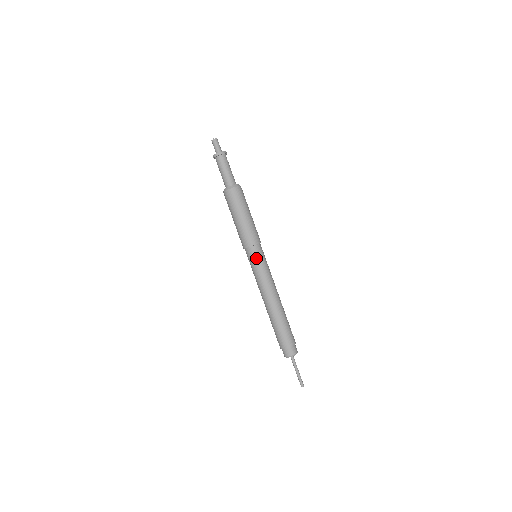
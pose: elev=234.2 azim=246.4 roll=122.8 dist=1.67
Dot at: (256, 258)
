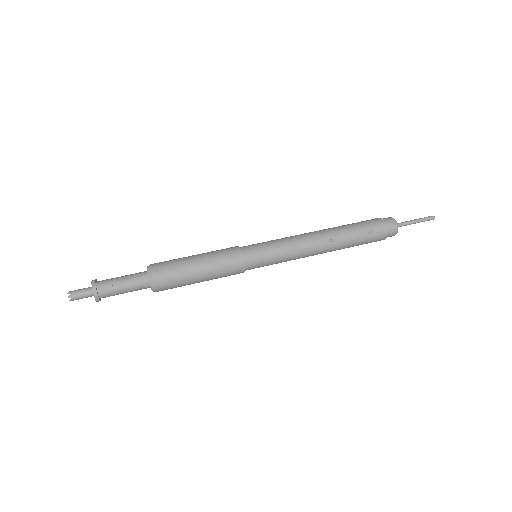
Dot at: occluded
